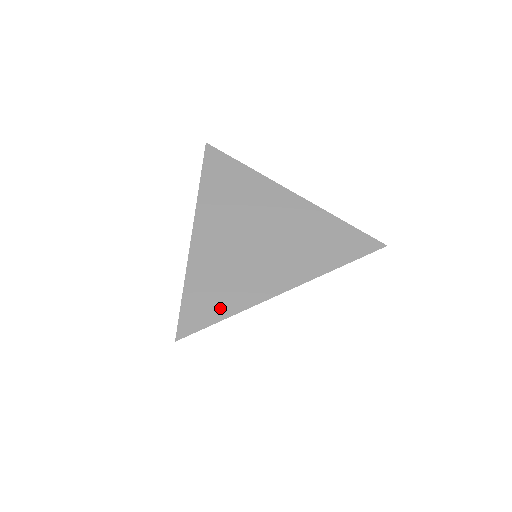
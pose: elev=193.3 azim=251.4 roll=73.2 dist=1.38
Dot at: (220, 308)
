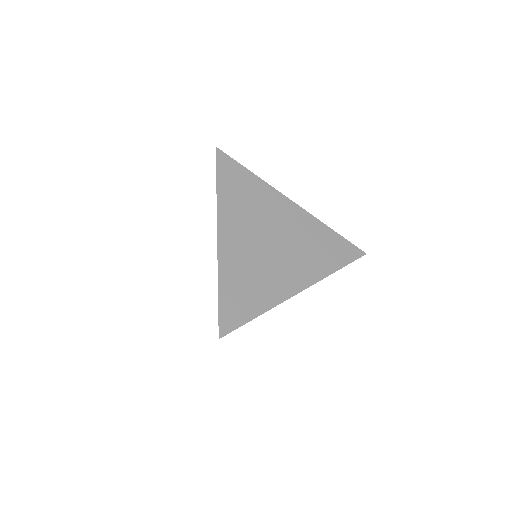
Dot at: (252, 307)
